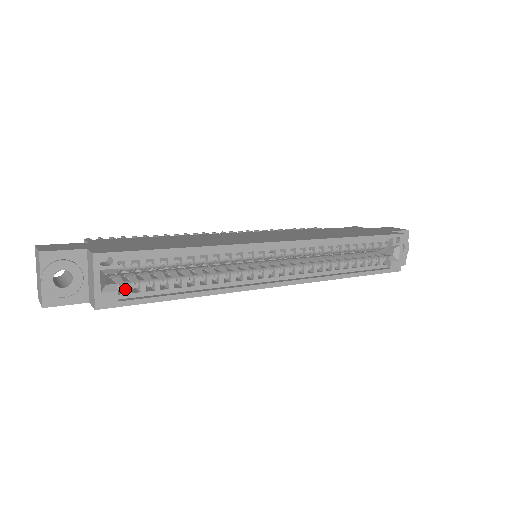
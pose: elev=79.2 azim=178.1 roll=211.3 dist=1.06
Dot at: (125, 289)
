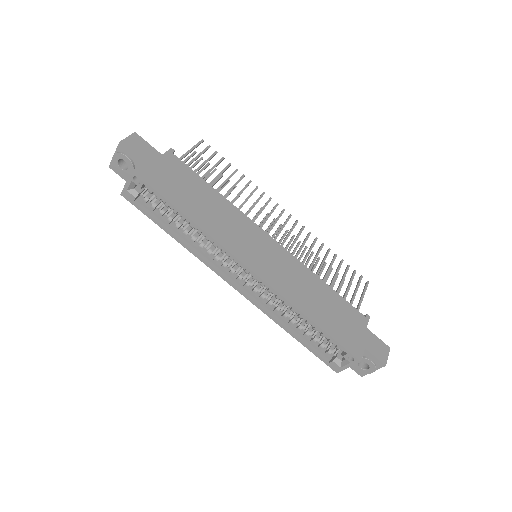
Dot at: (143, 199)
